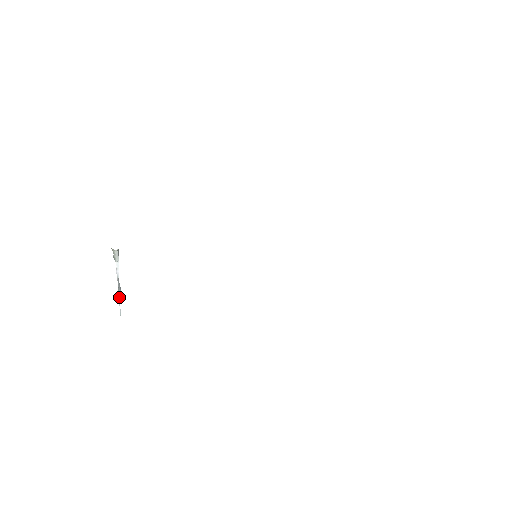
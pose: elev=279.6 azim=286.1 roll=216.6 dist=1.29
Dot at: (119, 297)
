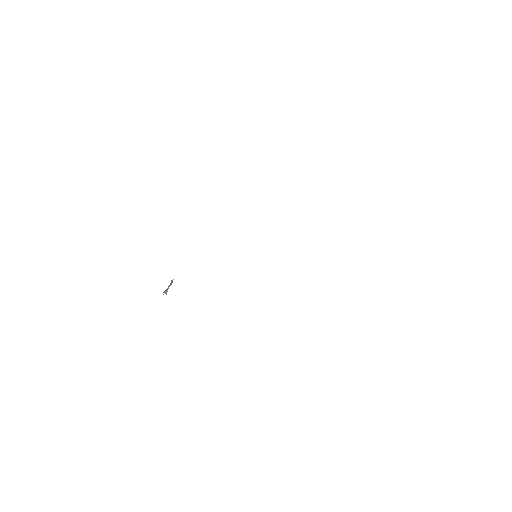
Dot at: (171, 283)
